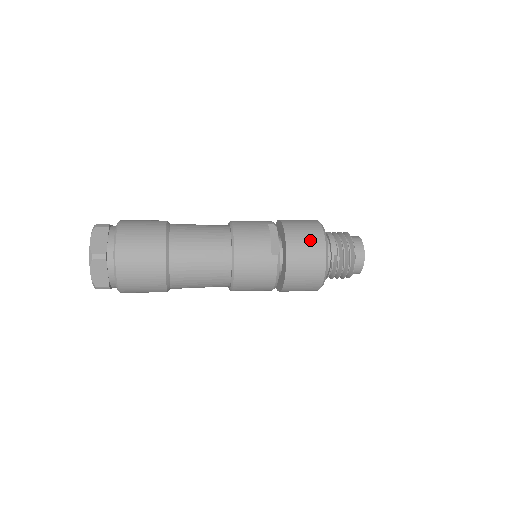
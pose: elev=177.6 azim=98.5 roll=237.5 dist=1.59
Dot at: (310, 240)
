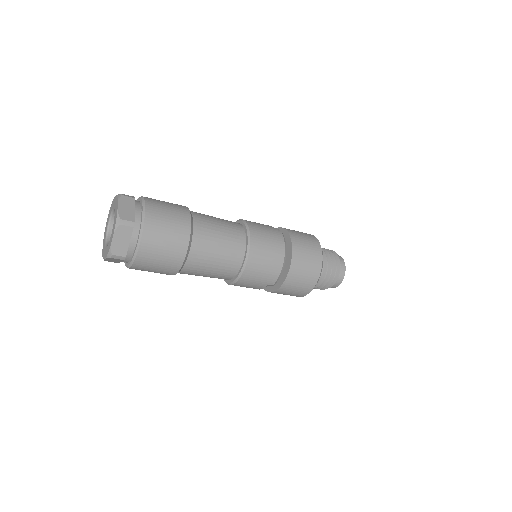
Dot at: occluded
